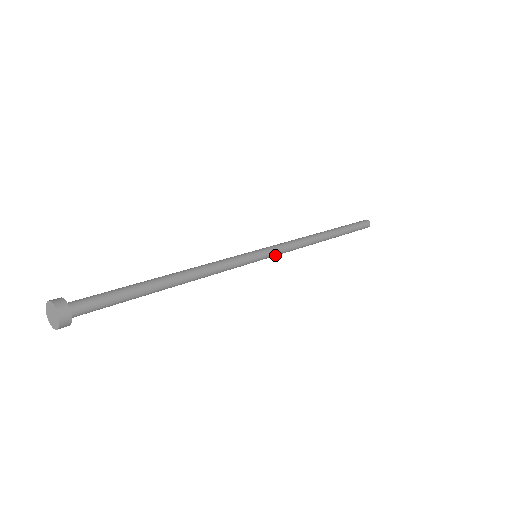
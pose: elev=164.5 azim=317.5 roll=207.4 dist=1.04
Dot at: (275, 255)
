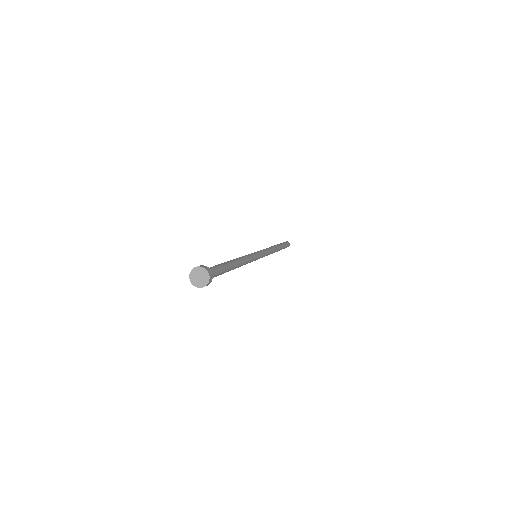
Dot at: (264, 256)
